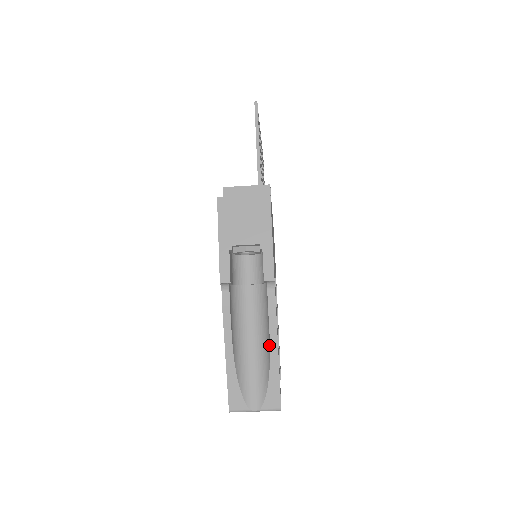
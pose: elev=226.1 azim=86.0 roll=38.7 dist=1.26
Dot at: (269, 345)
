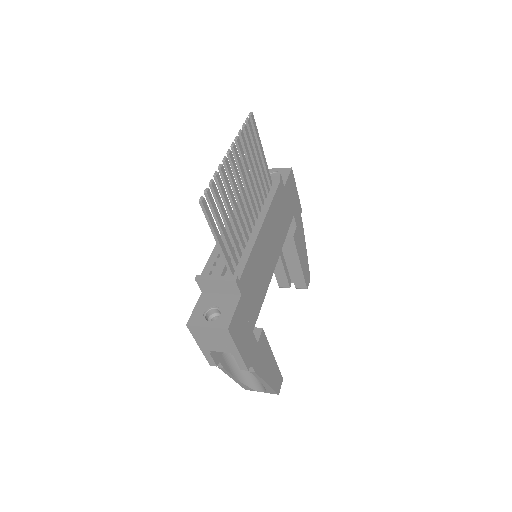
Dot at: occluded
